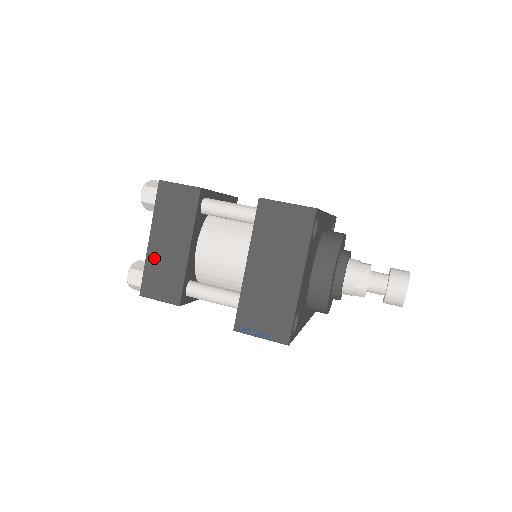
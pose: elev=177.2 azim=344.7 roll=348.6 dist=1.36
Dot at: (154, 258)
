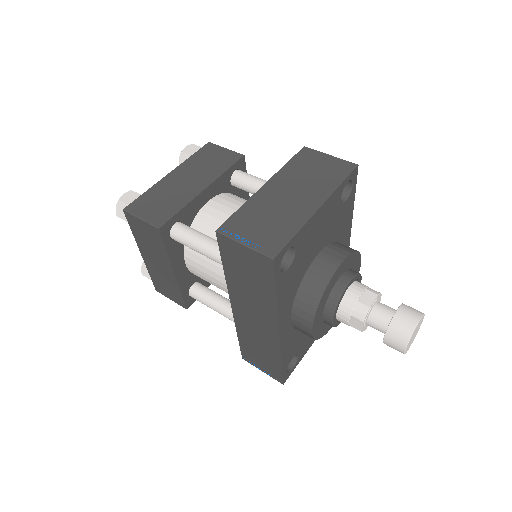
Dot at: (163, 187)
